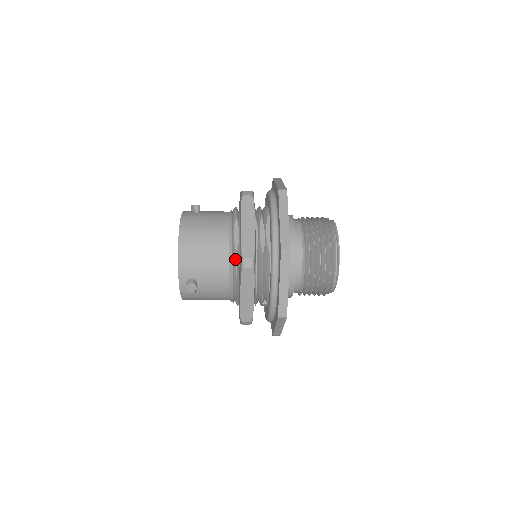
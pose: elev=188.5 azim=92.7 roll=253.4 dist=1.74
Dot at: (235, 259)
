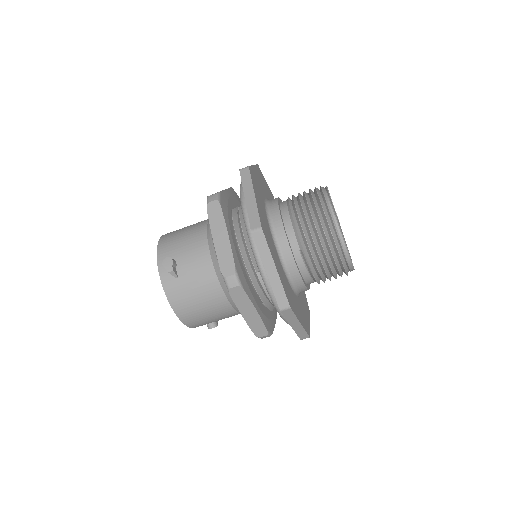
Dot at: occluded
